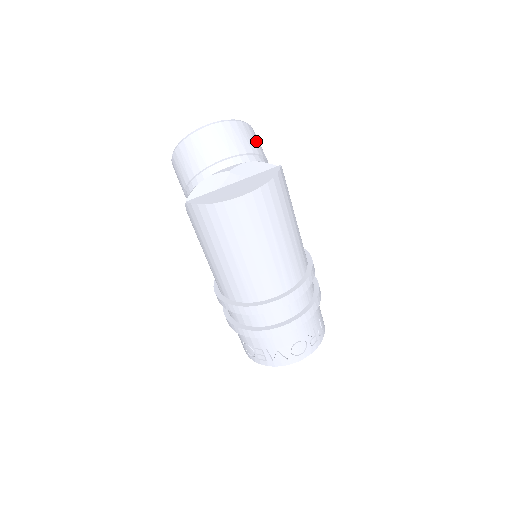
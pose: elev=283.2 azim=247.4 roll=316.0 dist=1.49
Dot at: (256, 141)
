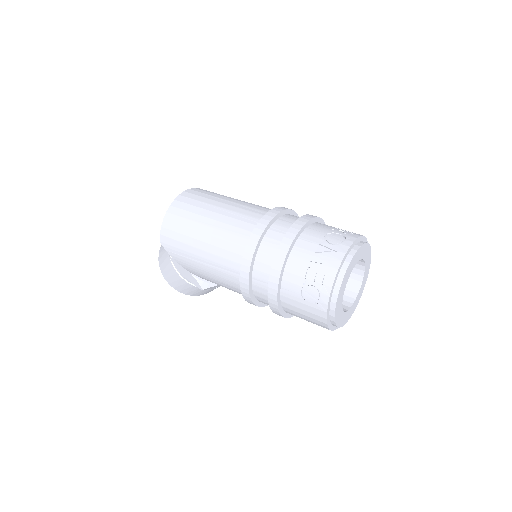
Dot at: occluded
